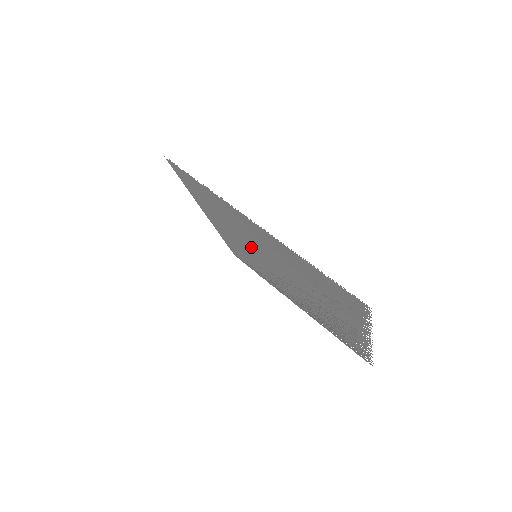
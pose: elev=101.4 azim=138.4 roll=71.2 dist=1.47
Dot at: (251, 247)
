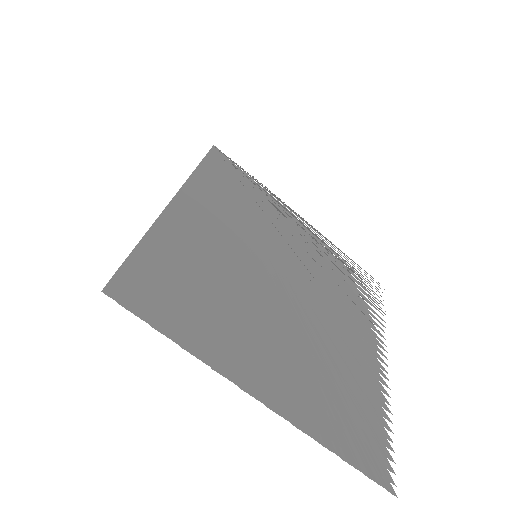
Dot at: (251, 278)
